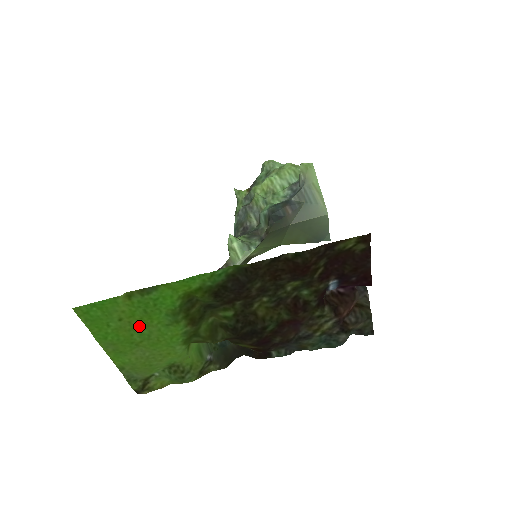
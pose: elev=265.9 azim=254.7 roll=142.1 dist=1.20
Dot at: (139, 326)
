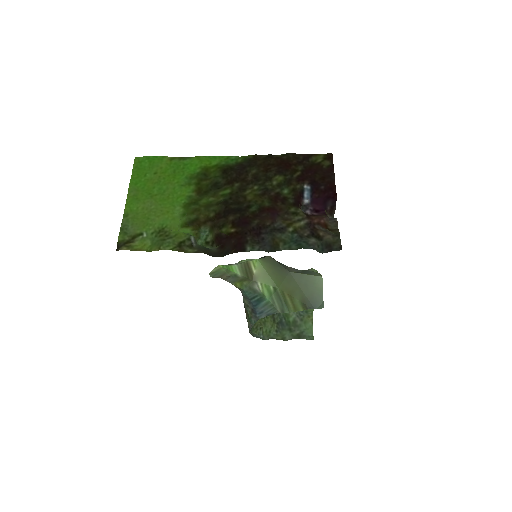
Dot at: (163, 182)
